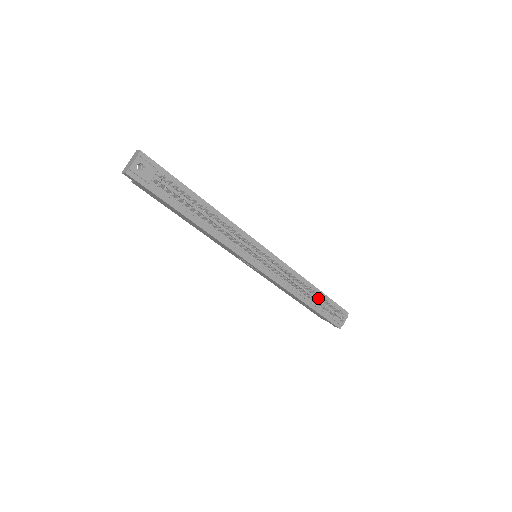
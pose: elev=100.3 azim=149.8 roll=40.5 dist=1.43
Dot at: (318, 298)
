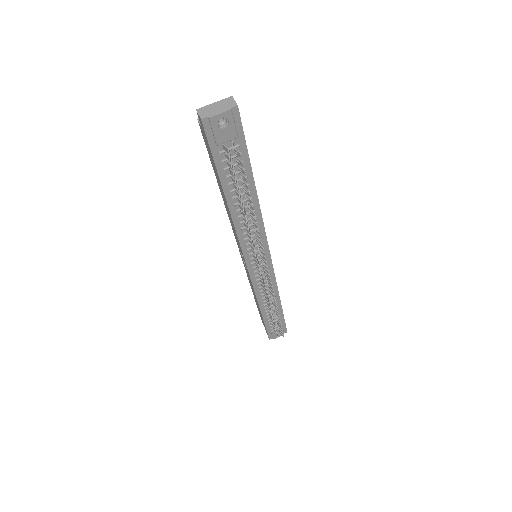
Dot at: (276, 315)
